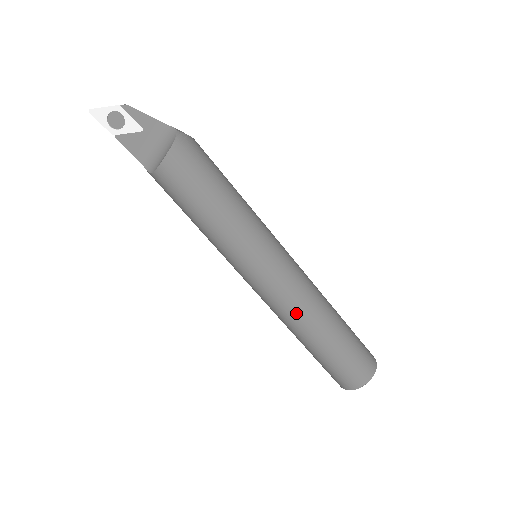
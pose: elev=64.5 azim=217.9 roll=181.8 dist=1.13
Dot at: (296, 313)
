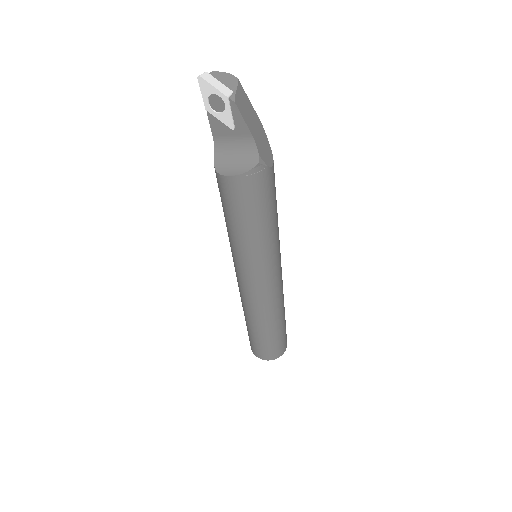
Dot at: (251, 309)
